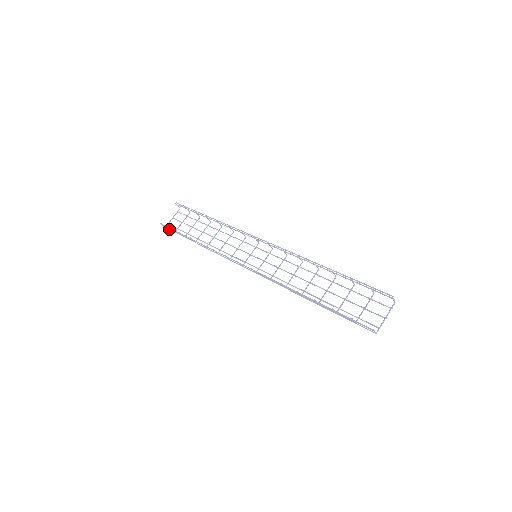
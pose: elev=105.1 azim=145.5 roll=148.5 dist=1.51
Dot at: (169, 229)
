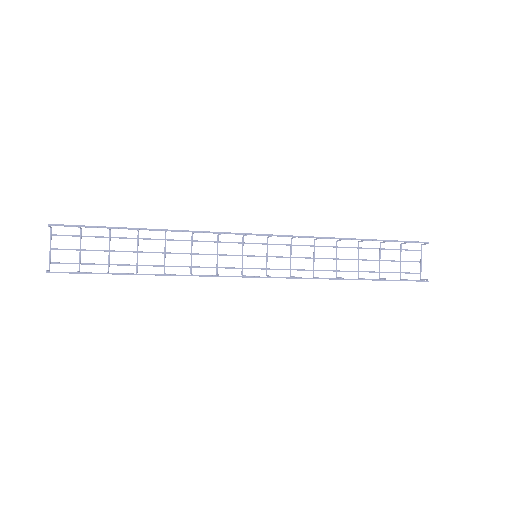
Dot at: (71, 273)
